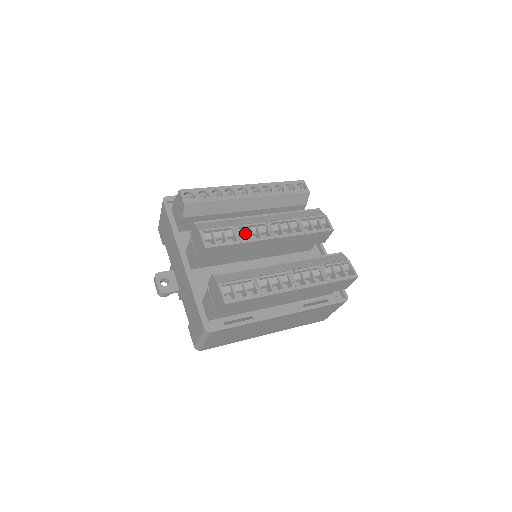
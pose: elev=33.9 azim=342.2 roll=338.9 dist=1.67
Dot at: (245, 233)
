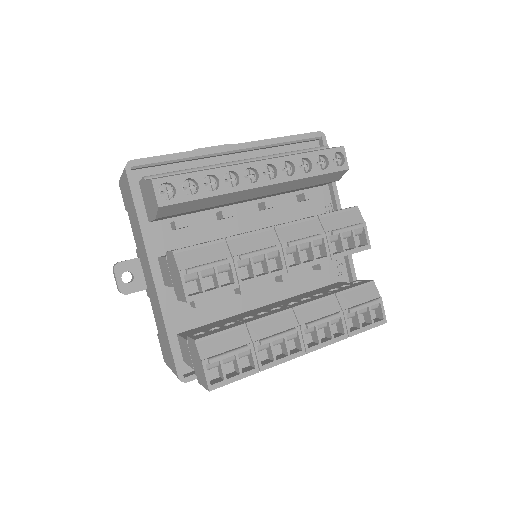
Dot at: (247, 264)
